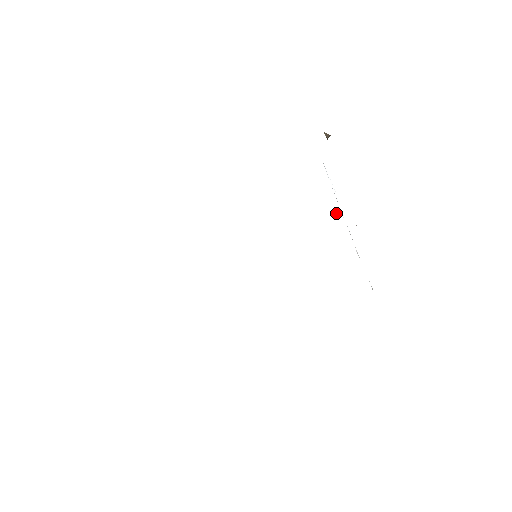
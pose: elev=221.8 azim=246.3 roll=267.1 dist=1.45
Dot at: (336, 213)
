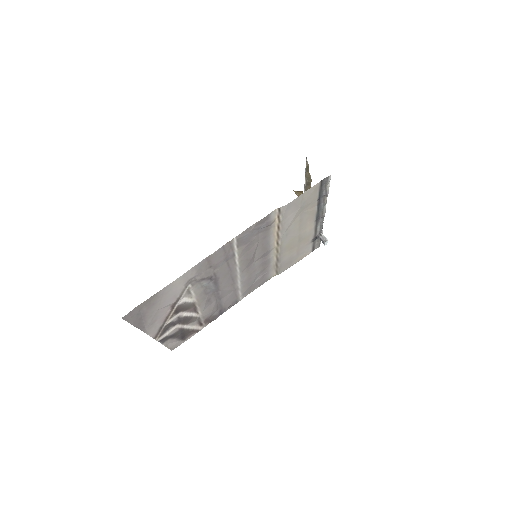
Dot at: (324, 237)
